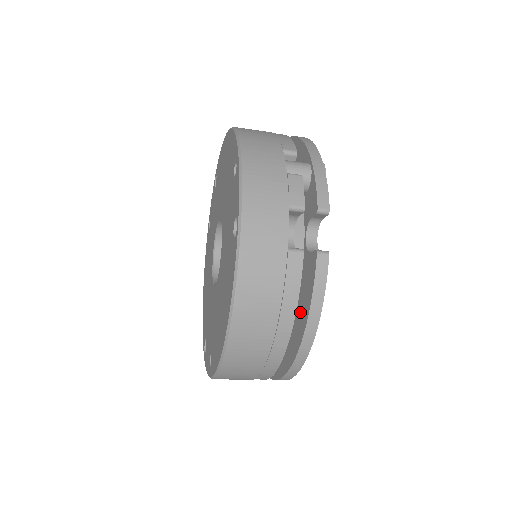
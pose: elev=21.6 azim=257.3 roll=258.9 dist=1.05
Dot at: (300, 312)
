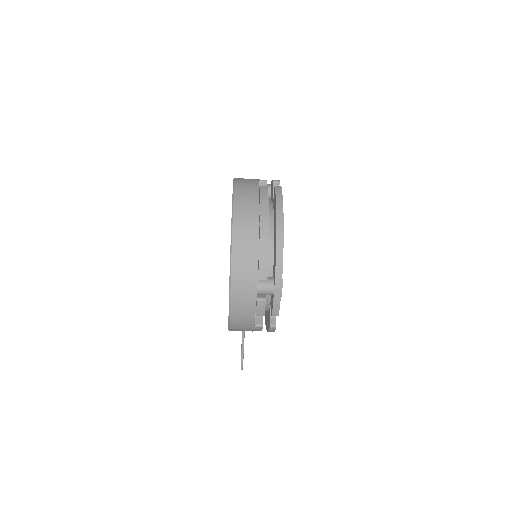
Dot at: (275, 219)
